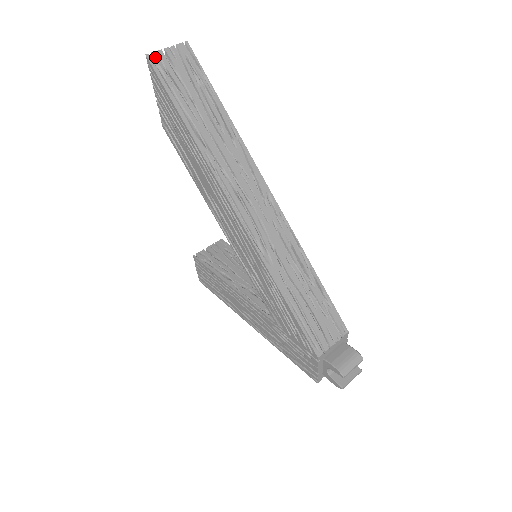
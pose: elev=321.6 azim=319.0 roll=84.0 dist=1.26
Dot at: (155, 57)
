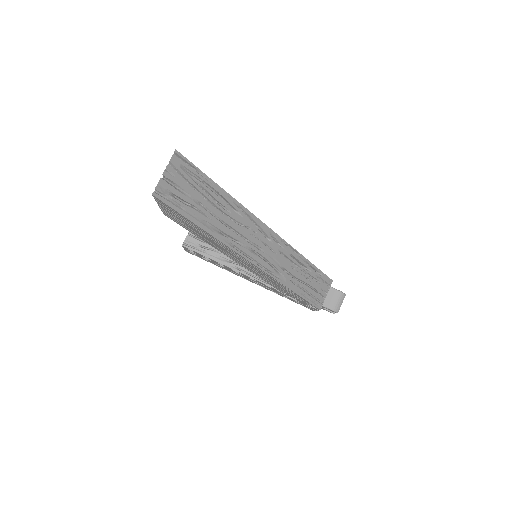
Dot at: (159, 190)
